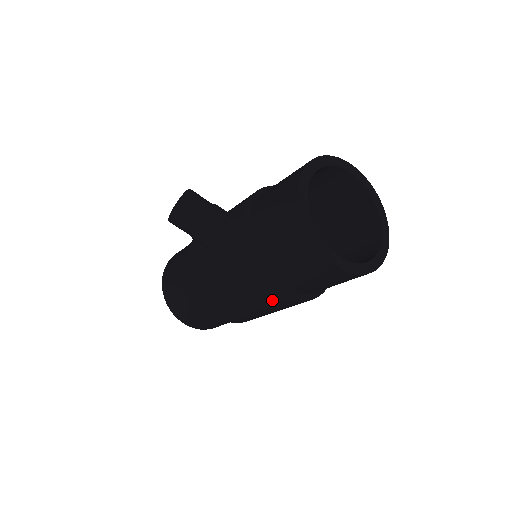
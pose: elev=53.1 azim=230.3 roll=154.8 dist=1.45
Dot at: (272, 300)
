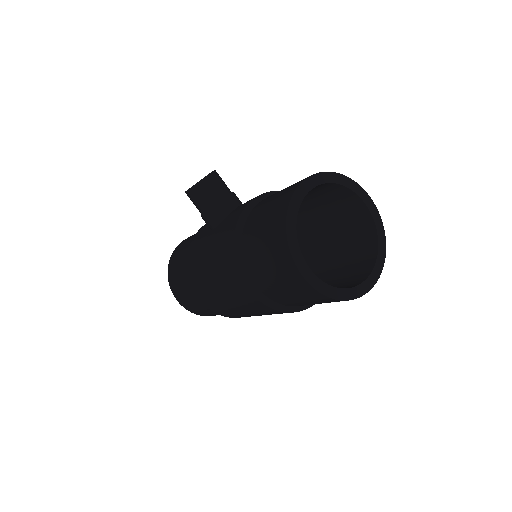
Dot at: (245, 296)
